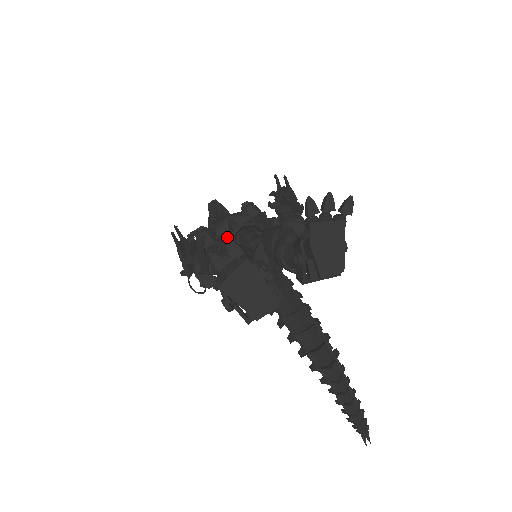
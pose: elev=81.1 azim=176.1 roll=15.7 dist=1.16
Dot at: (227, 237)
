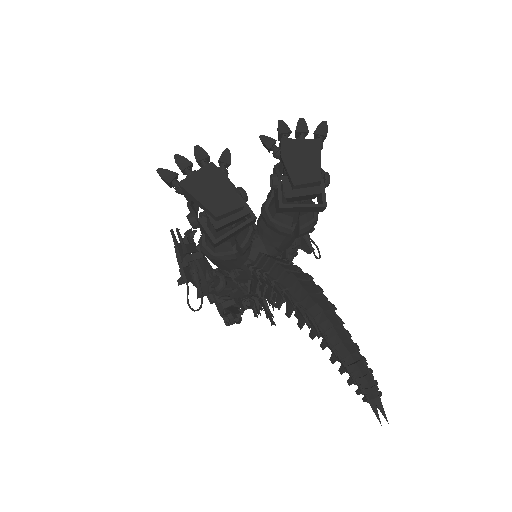
Dot at: occluded
